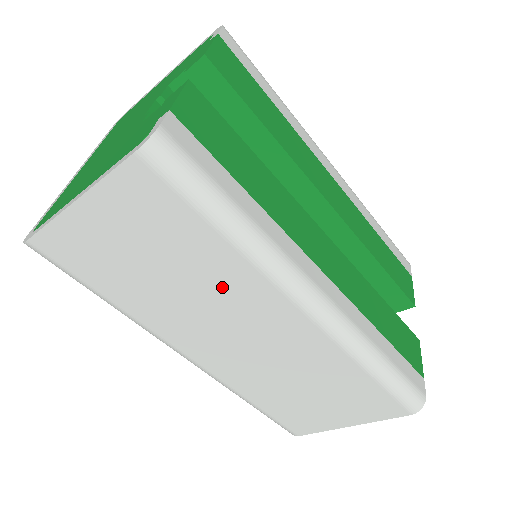
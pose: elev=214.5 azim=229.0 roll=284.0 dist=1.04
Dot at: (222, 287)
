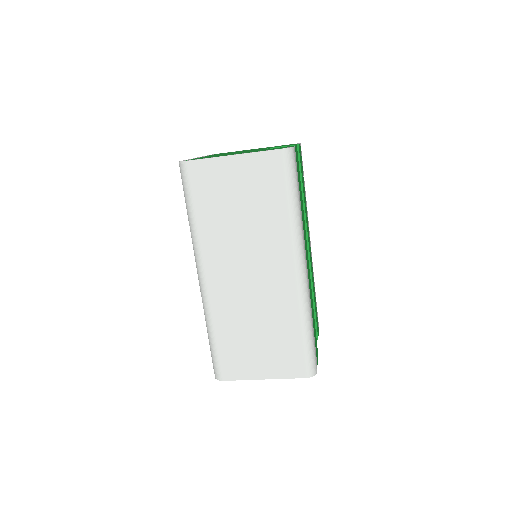
Dot at: (265, 235)
